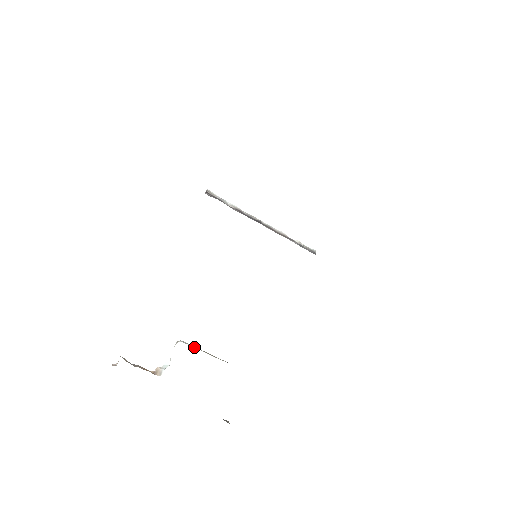
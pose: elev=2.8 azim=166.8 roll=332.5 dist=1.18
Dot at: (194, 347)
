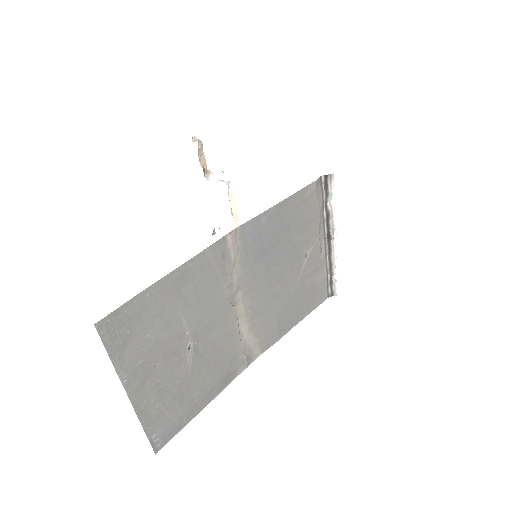
Dot at: (229, 199)
